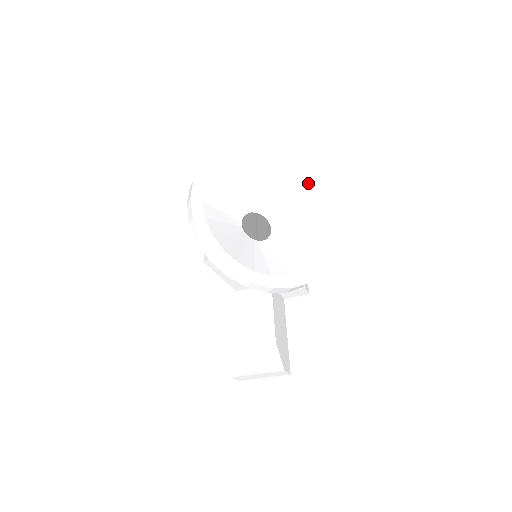
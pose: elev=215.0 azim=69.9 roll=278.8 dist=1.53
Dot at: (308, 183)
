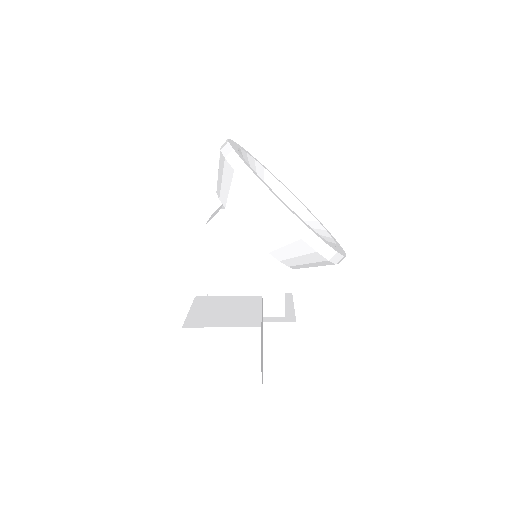
Dot at: (321, 223)
